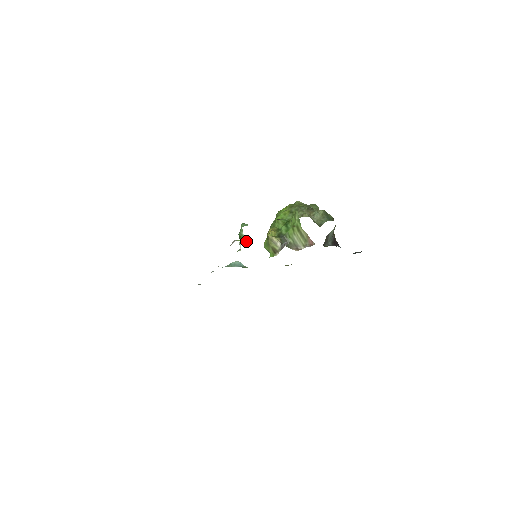
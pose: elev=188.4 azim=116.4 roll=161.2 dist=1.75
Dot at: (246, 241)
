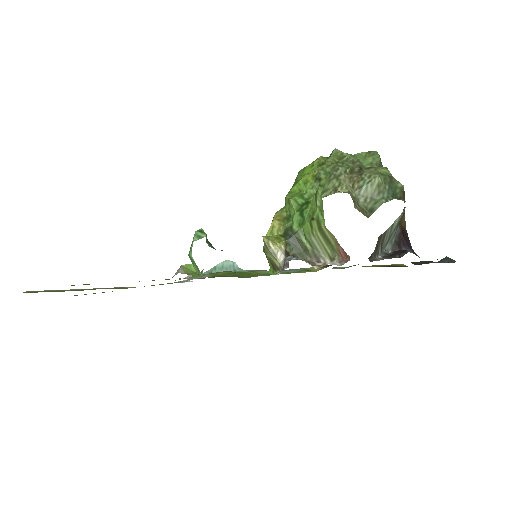
Dot at: (199, 272)
